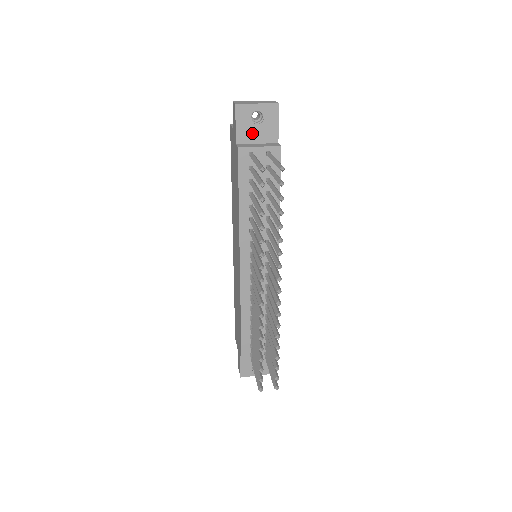
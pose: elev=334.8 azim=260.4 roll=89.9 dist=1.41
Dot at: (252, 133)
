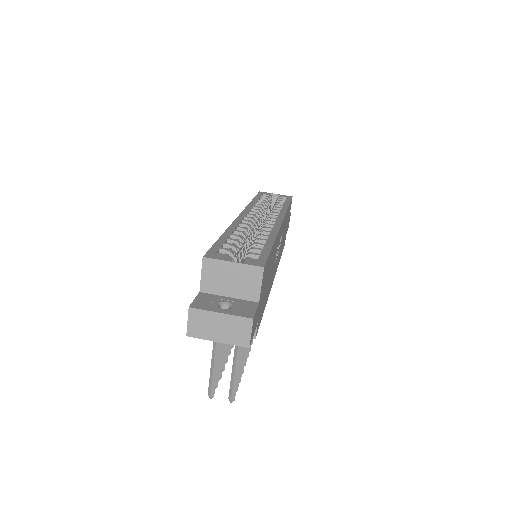
Dot at: occluded
